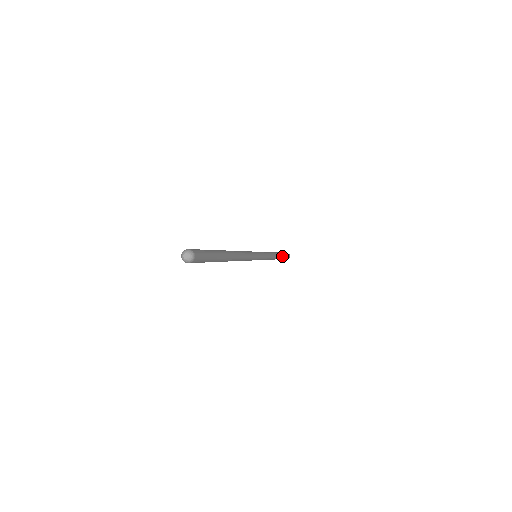
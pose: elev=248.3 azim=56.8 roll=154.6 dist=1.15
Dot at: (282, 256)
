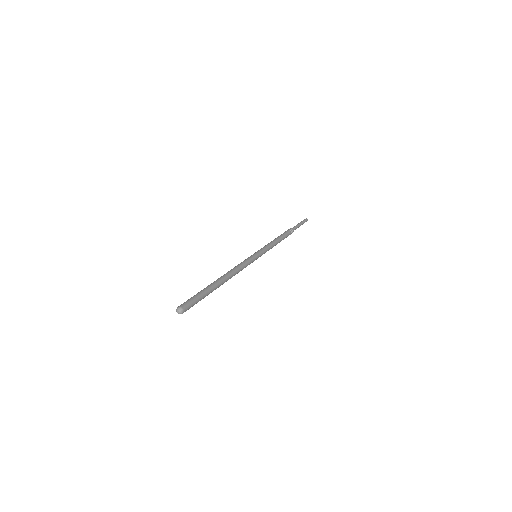
Dot at: (292, 230)
